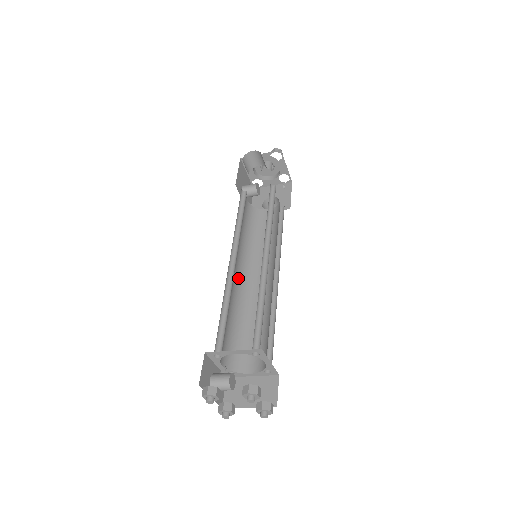
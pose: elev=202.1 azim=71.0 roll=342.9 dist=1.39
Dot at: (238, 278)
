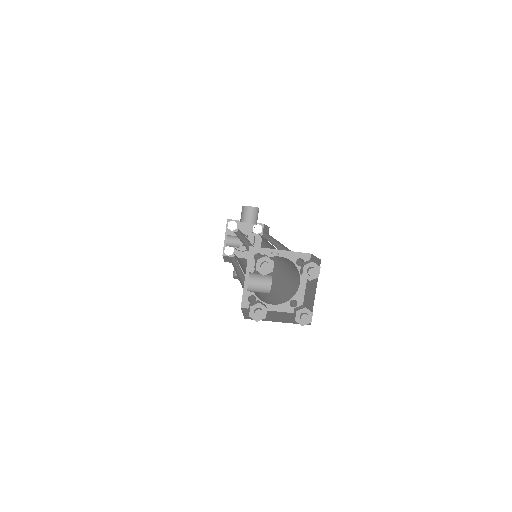
Dot at: occluded
